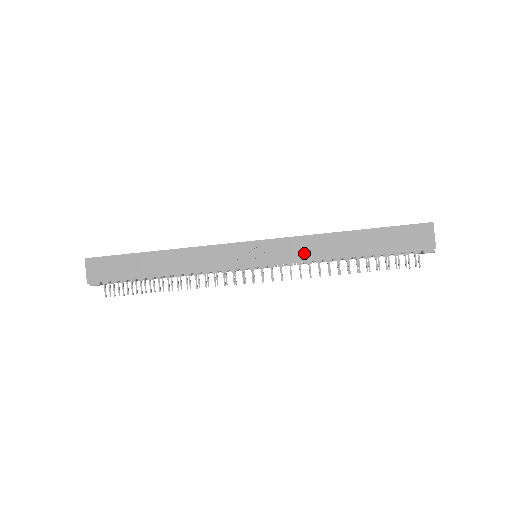
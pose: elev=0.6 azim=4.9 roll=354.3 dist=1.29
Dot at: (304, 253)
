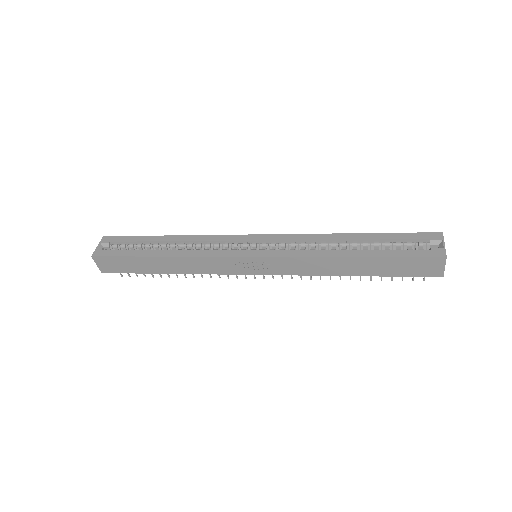
Dot at: (303, 269)
